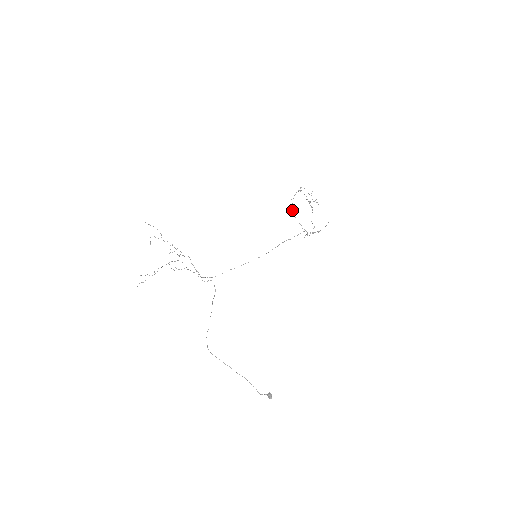
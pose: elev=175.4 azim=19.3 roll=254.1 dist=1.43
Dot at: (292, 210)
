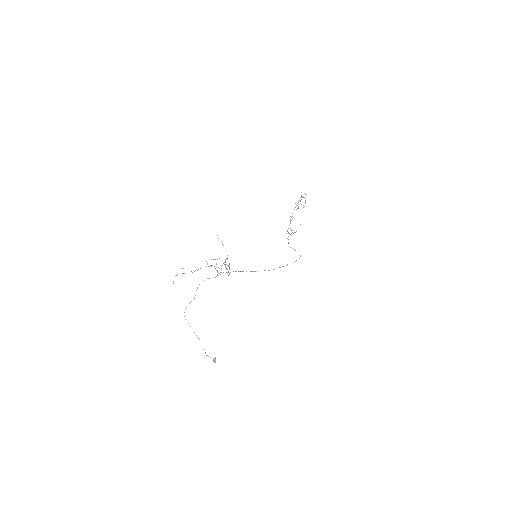
Dot at: occluded
